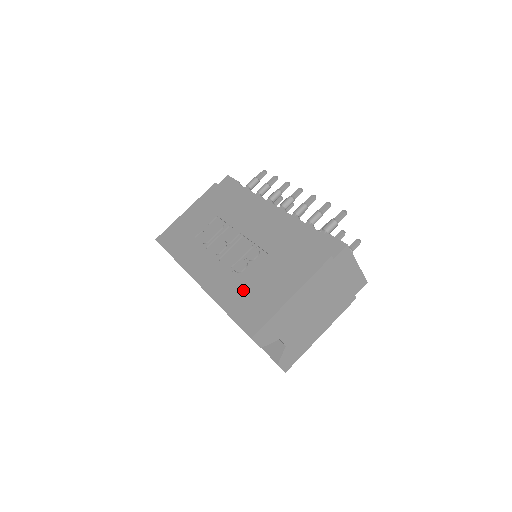
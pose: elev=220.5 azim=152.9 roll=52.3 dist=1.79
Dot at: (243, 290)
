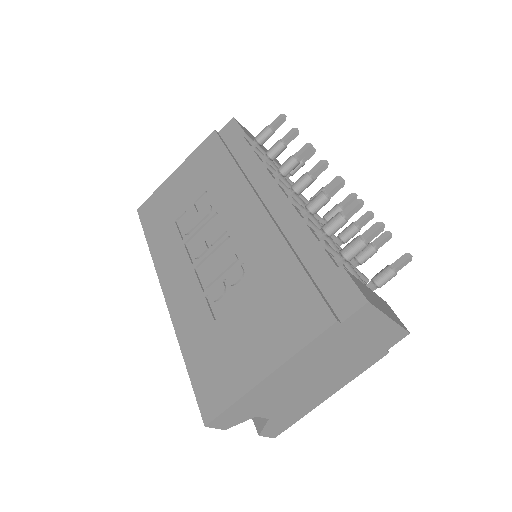
Dot at: (211, 336)
